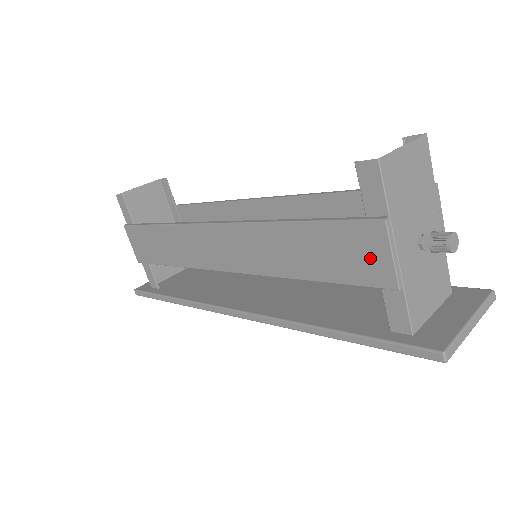
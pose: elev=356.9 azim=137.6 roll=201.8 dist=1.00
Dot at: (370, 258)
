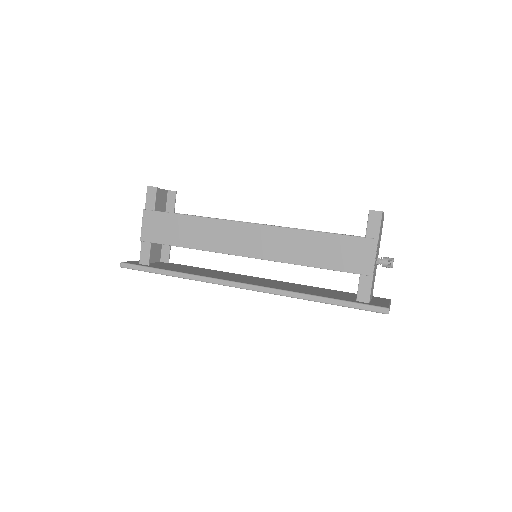
Dot at: (362, 258)
